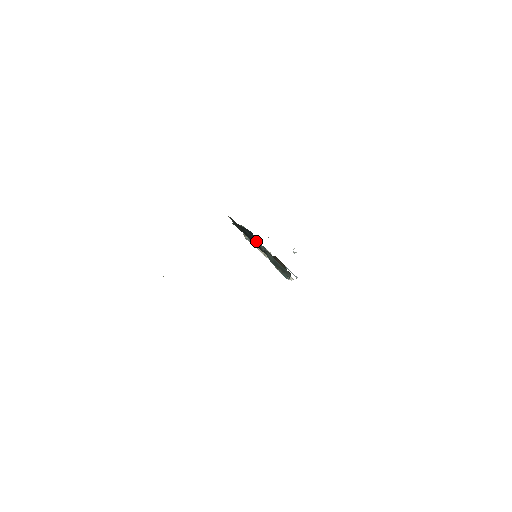
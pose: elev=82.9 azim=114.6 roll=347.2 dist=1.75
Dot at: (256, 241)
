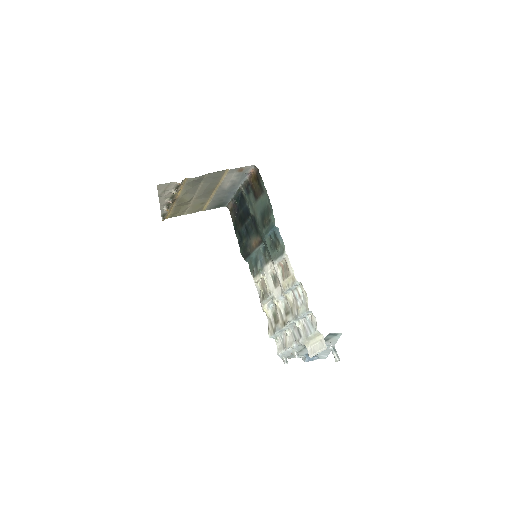
Dot at: (245, 204)
